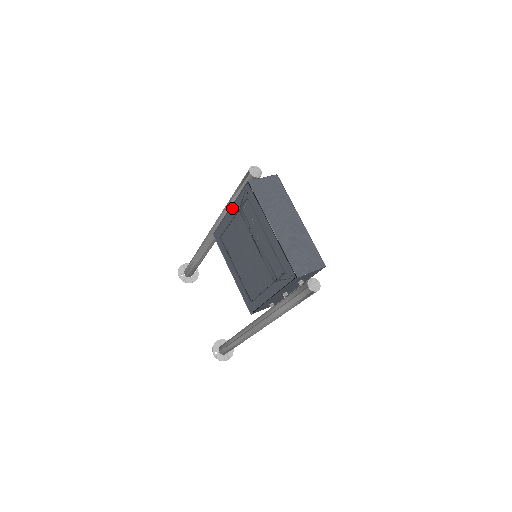
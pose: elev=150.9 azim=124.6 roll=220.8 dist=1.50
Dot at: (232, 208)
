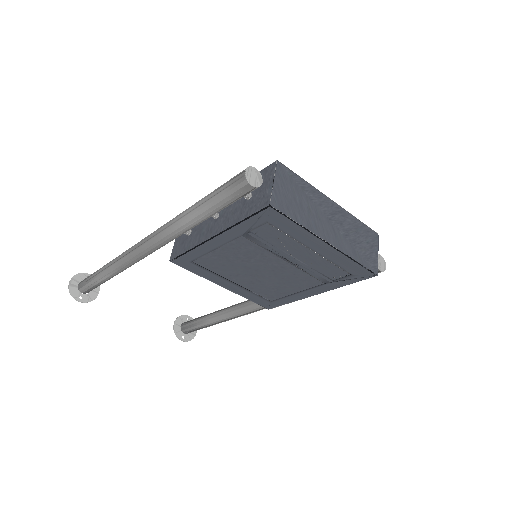
Dot at: (224, 234)
